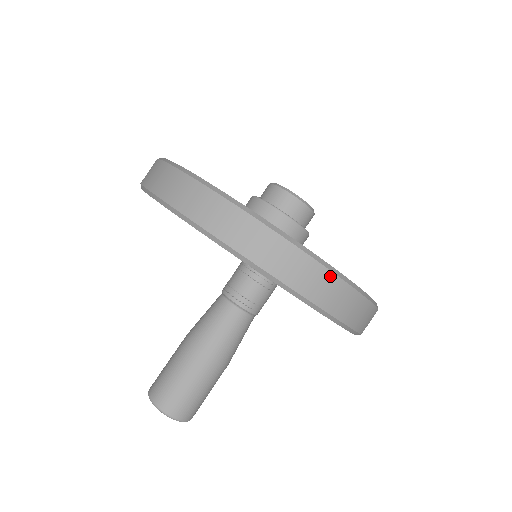
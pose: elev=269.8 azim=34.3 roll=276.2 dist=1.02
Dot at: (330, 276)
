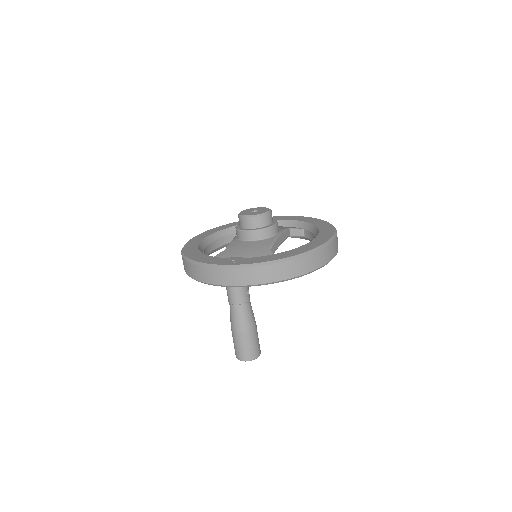
Dot at: (259, 268)
